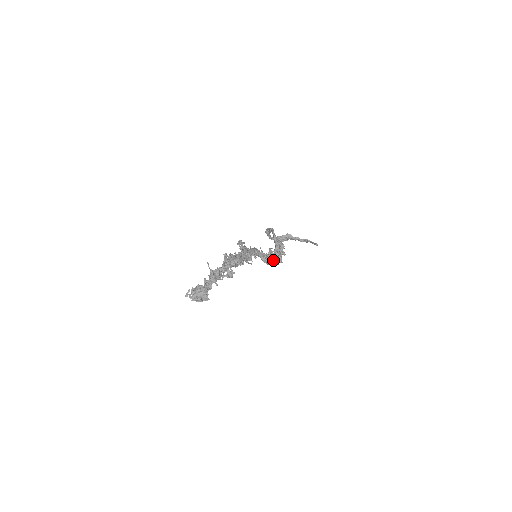
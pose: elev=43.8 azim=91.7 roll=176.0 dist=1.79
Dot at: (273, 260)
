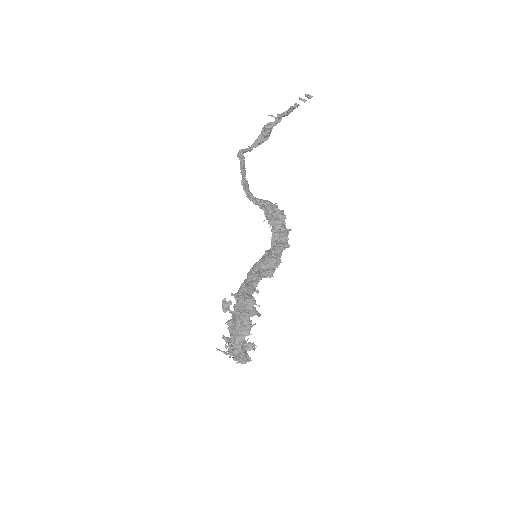
Dot at: (278, 248)
